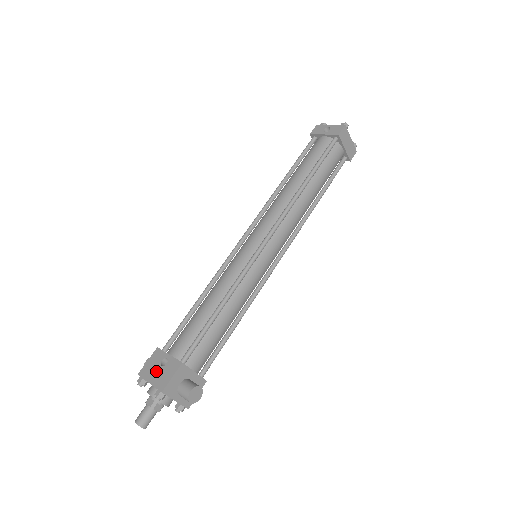
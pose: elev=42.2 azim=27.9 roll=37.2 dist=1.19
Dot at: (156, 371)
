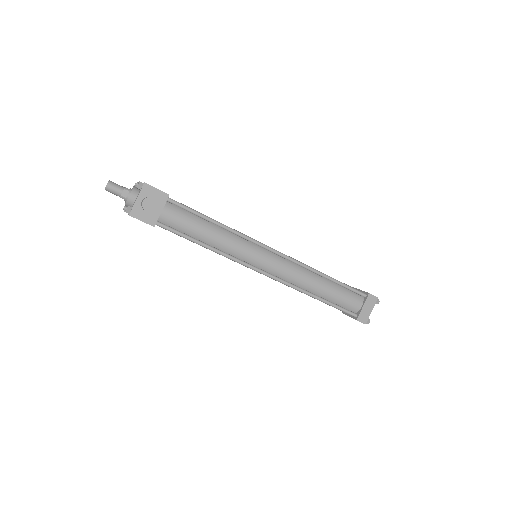
Dot at: occluded
